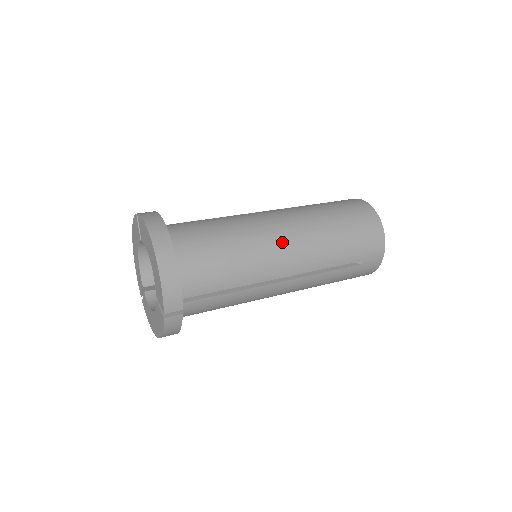
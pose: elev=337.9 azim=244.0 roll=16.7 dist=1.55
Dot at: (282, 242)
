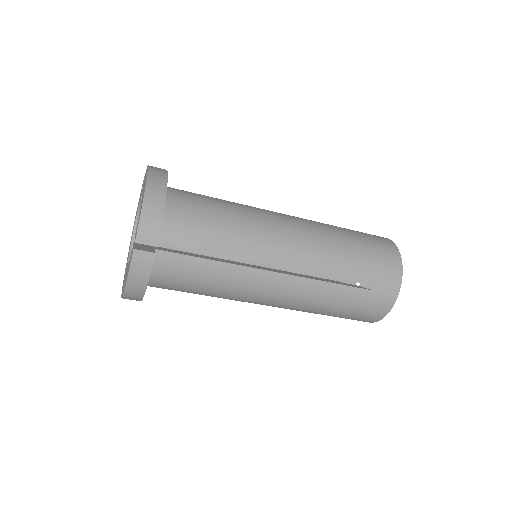
Dot at: (284, 229)
